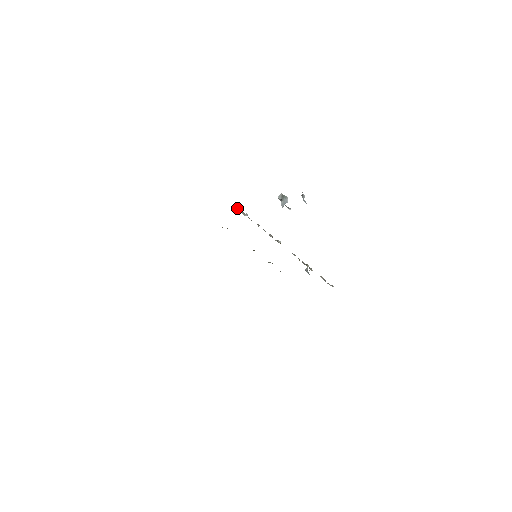
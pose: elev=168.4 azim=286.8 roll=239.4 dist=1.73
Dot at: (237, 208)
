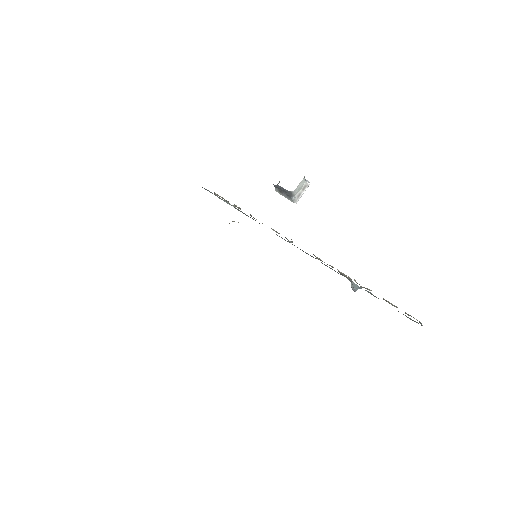
Dot at: occluded
